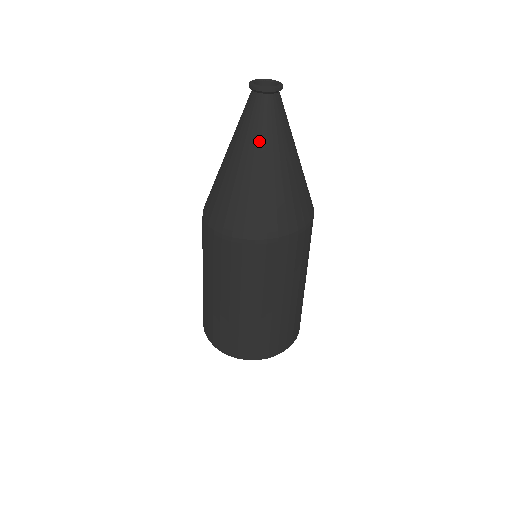
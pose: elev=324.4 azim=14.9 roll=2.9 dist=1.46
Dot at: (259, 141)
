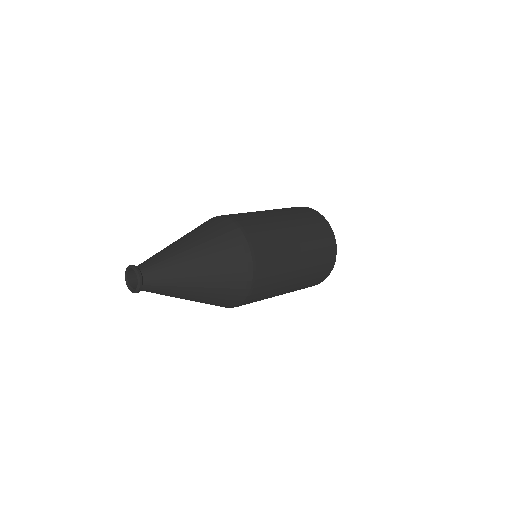
Dot at: (170, 296)
